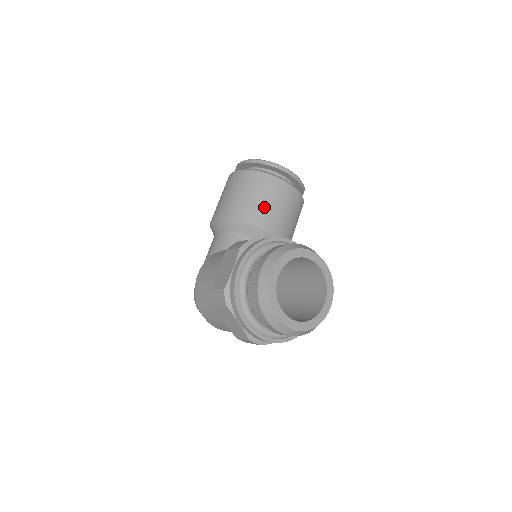
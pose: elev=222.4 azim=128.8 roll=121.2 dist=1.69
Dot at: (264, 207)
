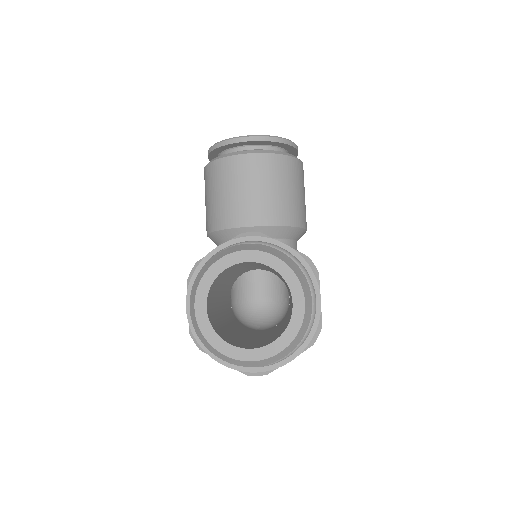
Dot at: (231, 200)
